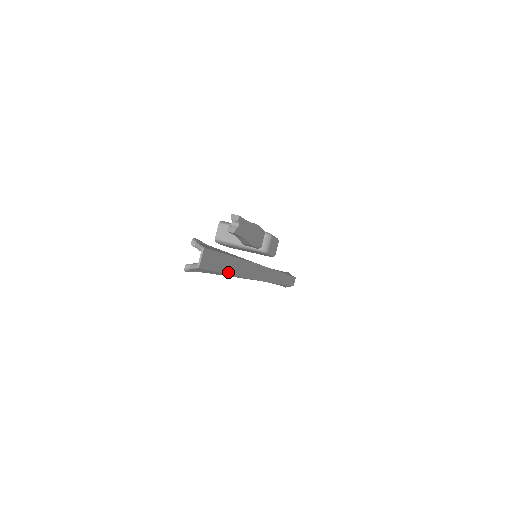
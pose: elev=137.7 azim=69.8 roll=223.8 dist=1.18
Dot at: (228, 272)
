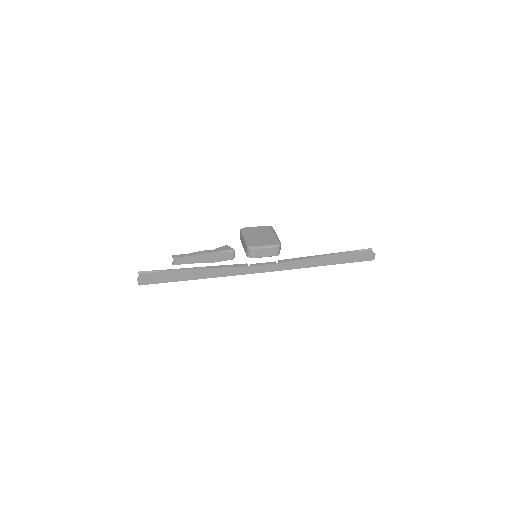
Dot at: (181, 280)
